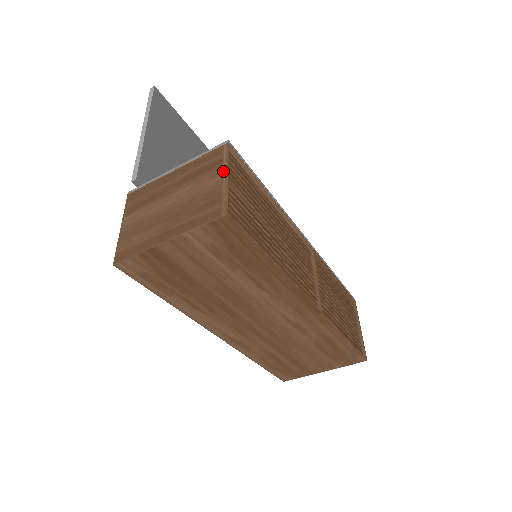
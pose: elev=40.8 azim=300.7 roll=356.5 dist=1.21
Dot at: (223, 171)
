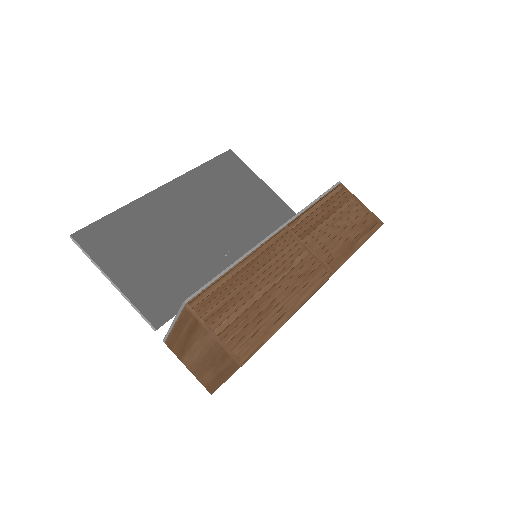
Dot at: (207, 330)
